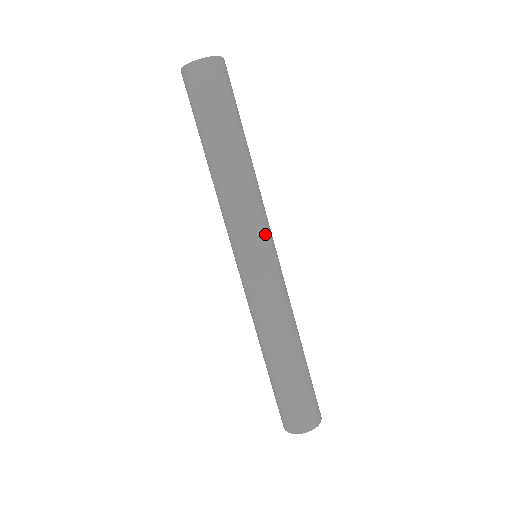
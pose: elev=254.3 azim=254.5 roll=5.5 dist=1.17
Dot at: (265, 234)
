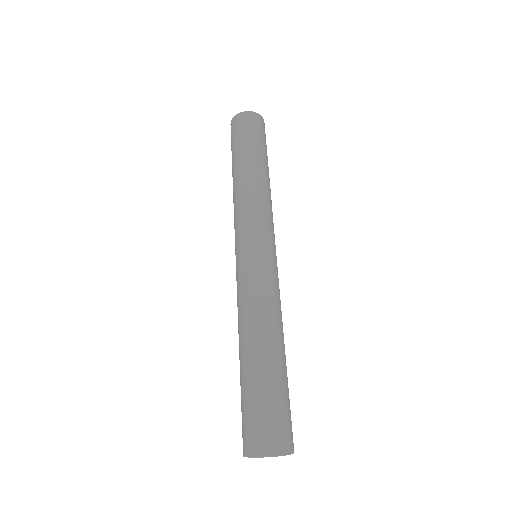
Dot at: (269, 230)
